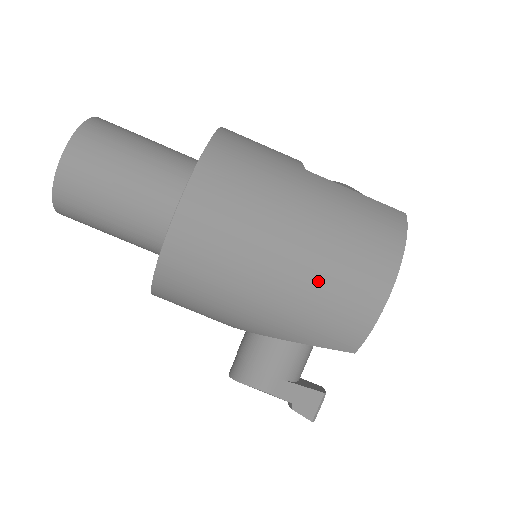
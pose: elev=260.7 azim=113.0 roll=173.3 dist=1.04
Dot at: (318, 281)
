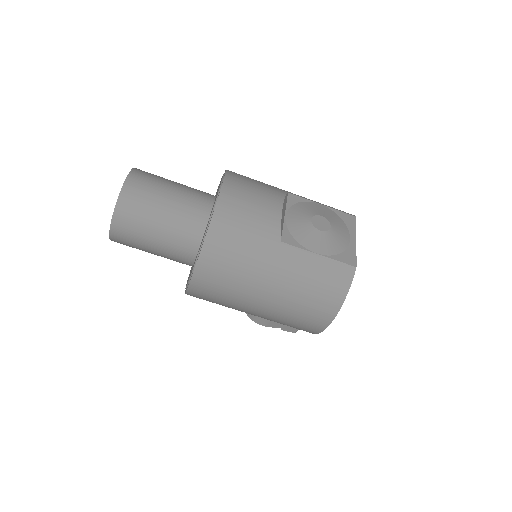
Dot at: (283, 316)
